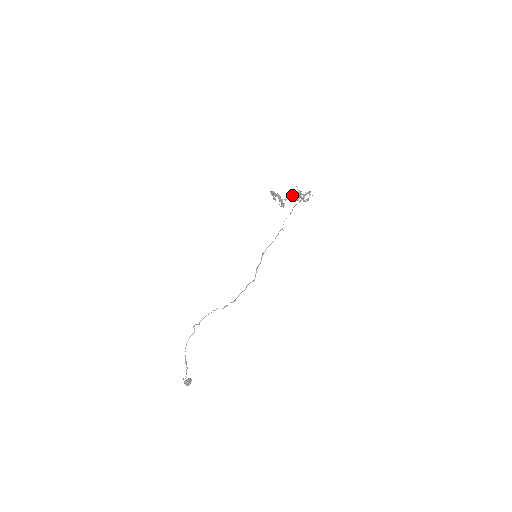
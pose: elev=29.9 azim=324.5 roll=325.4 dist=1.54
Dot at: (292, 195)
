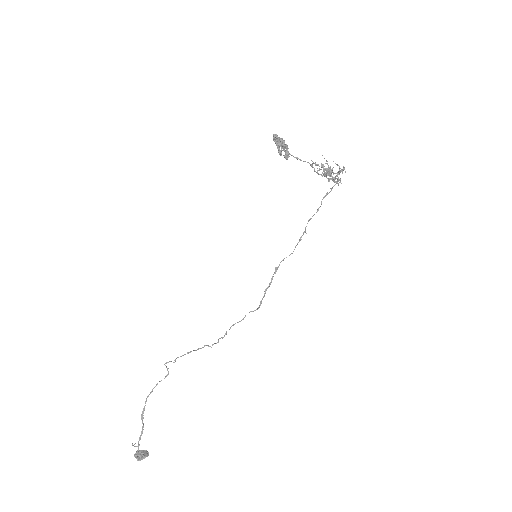
Dot at: (313, 162)
